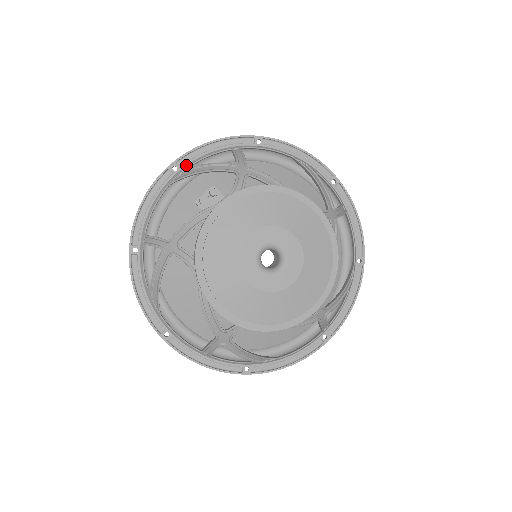
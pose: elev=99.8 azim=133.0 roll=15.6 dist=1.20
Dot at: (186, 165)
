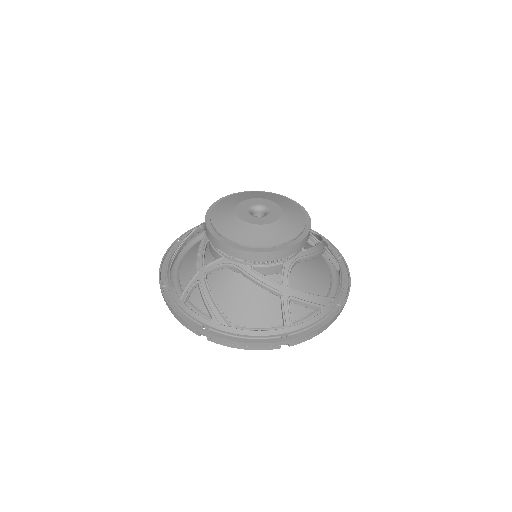
Dot at: occluded
